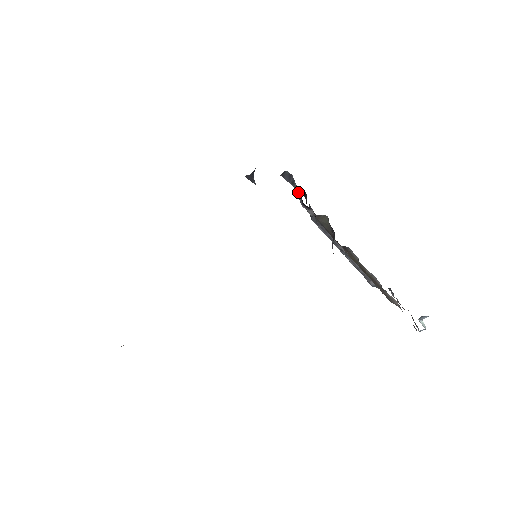
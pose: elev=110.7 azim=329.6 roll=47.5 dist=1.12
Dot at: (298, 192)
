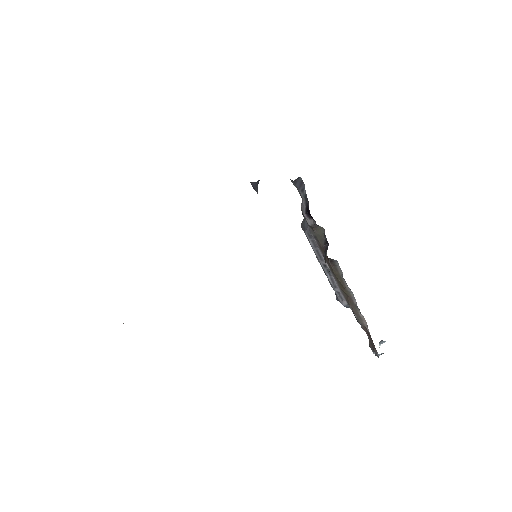
Dot at: (304, 200)
